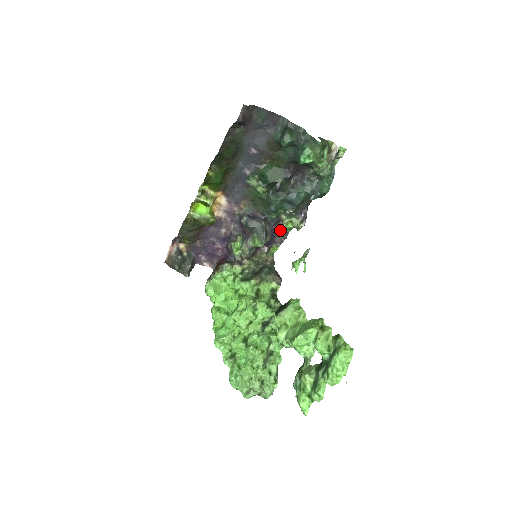
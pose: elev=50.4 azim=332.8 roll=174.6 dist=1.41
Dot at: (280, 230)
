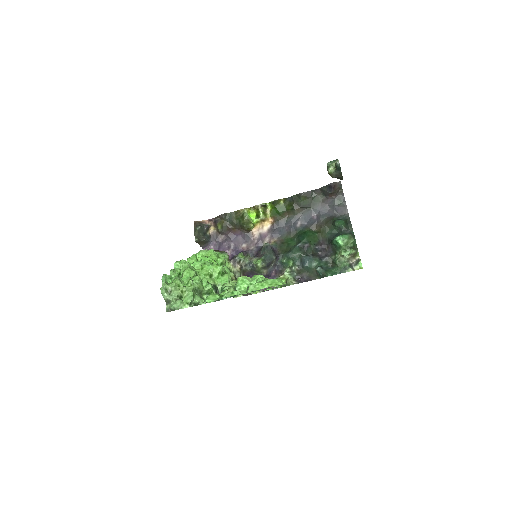
Dot at: occluded
